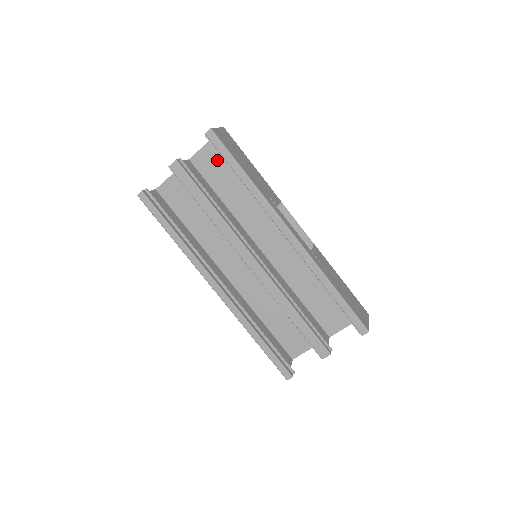
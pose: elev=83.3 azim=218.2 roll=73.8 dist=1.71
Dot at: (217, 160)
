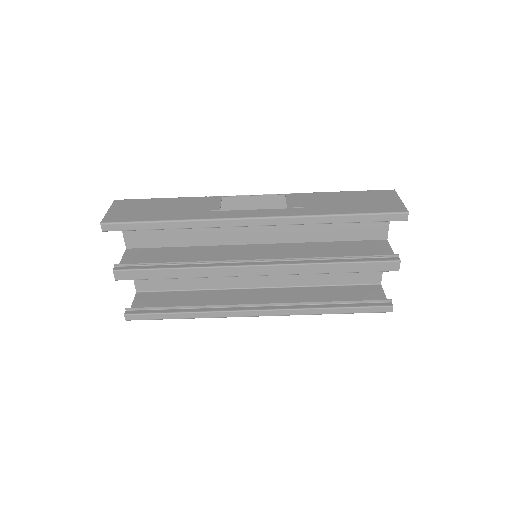
Dot at: occluded
